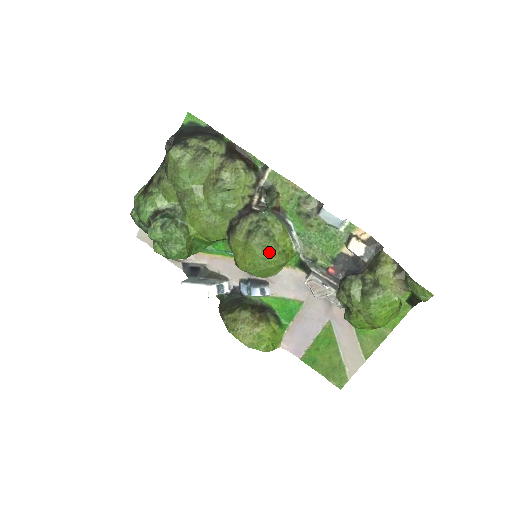
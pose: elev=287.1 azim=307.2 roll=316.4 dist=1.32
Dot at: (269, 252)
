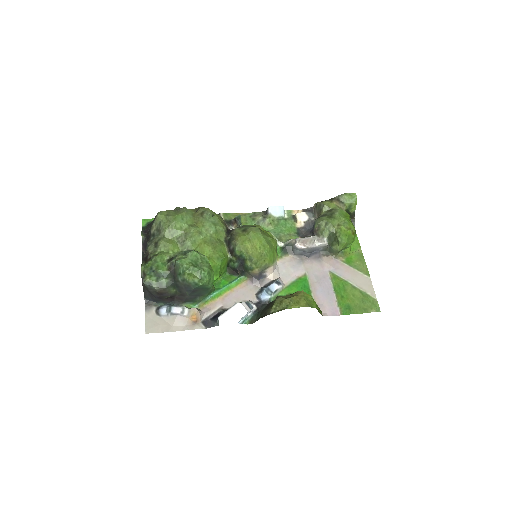
Dot at: (265, 234)
